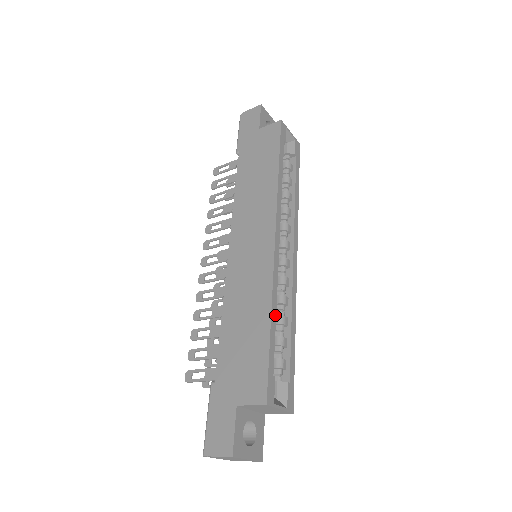
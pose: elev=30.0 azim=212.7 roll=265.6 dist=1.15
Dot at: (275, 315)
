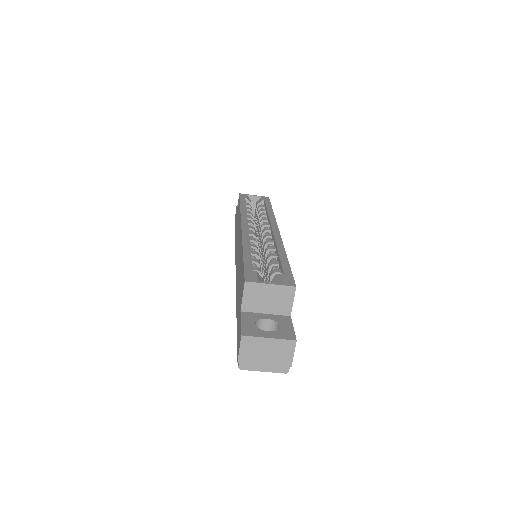
Dot at: (249, 249)
